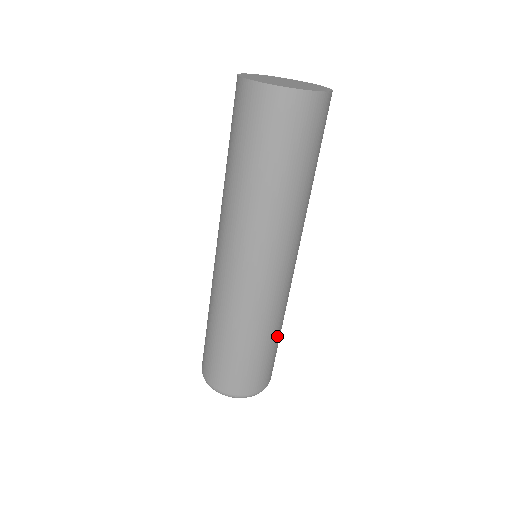
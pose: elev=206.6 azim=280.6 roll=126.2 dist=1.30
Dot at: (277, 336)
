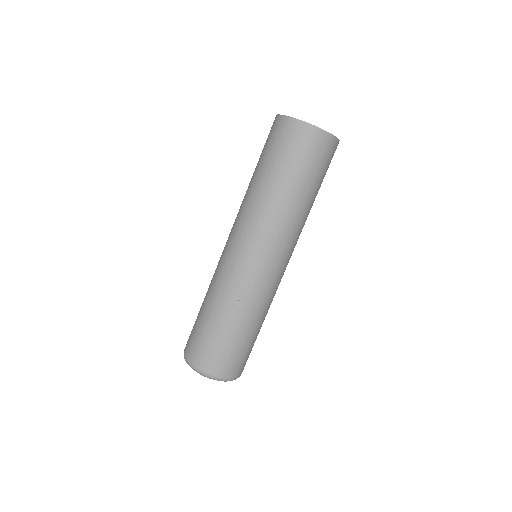
Dot at: (259, 328)
